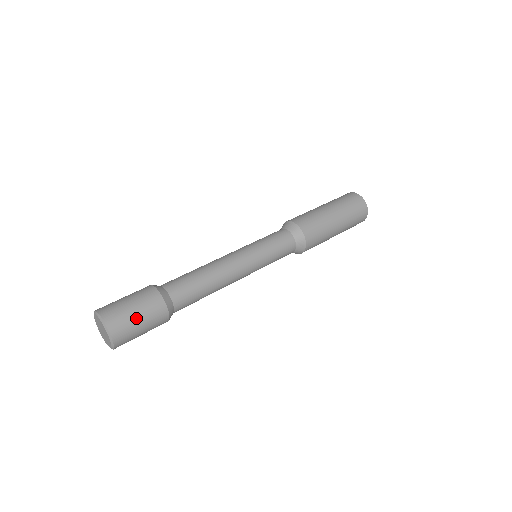
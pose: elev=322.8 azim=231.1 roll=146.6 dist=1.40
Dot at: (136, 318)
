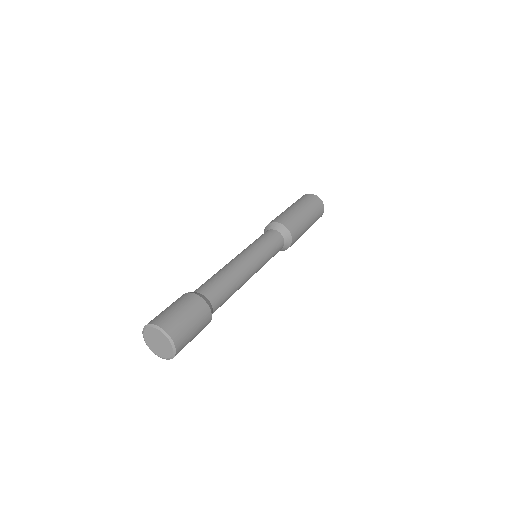
Dot at: (181, 313)
